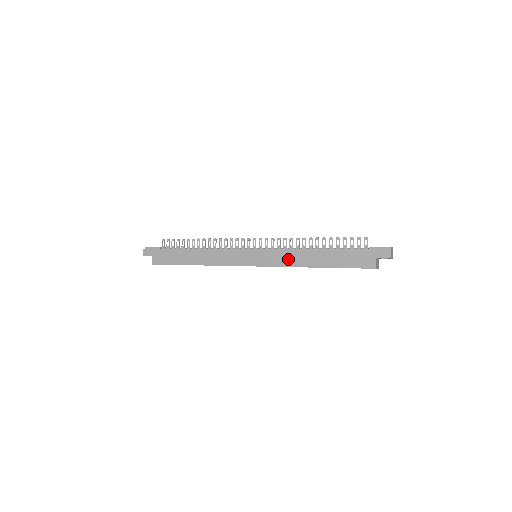
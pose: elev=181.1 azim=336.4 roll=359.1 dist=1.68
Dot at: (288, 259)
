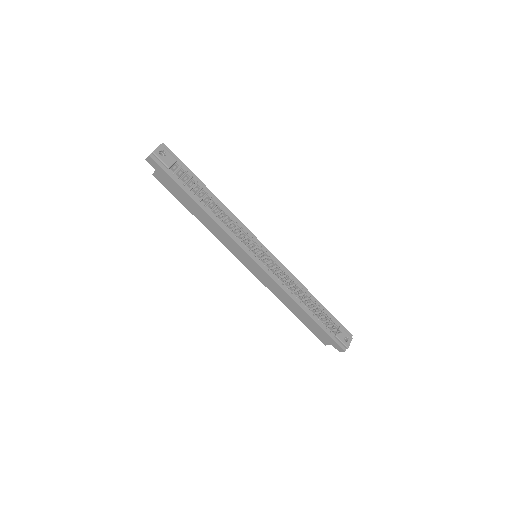
Dot at: (276, 291)
